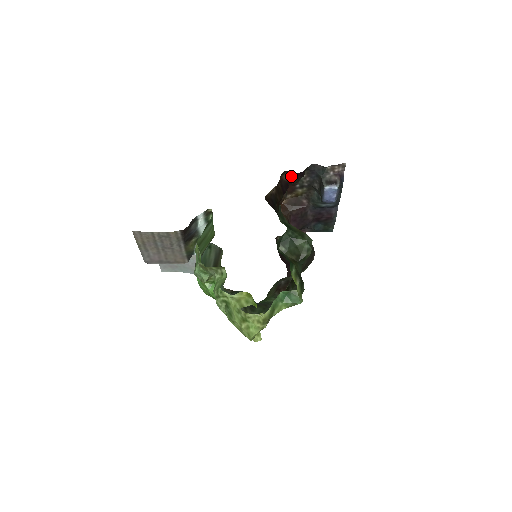
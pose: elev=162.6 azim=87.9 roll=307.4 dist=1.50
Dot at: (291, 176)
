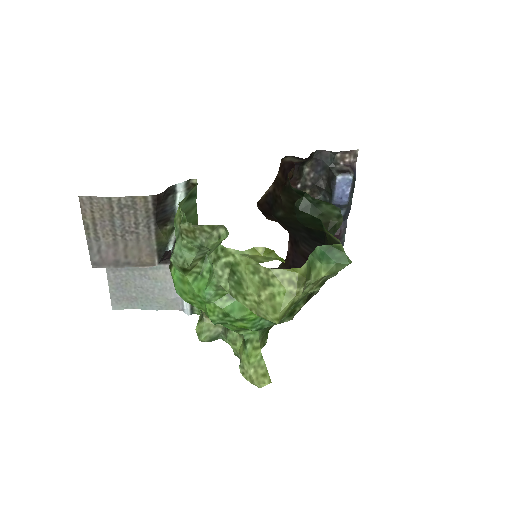
Dot at: (295, 158)
